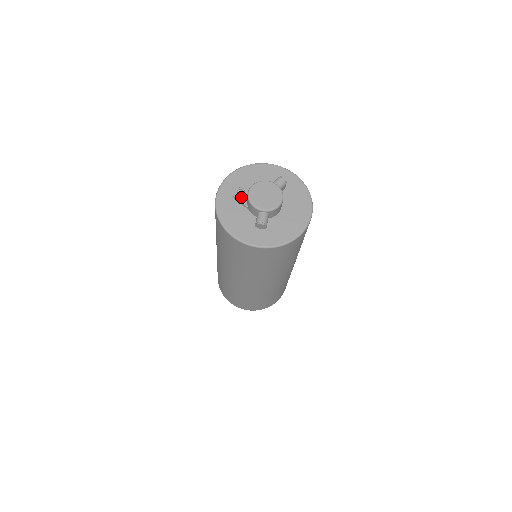
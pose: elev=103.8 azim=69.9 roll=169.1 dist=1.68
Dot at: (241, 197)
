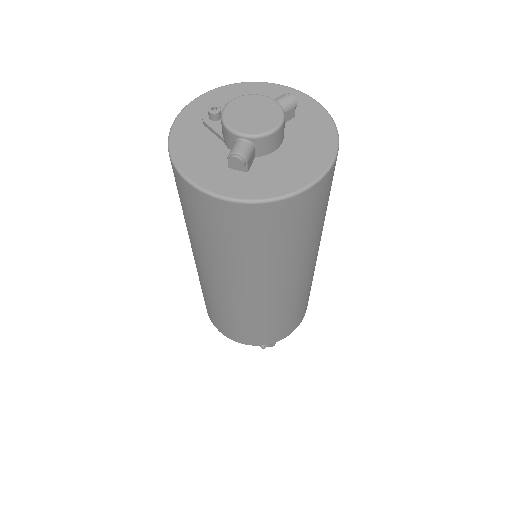
Dot at: (214, 121)
